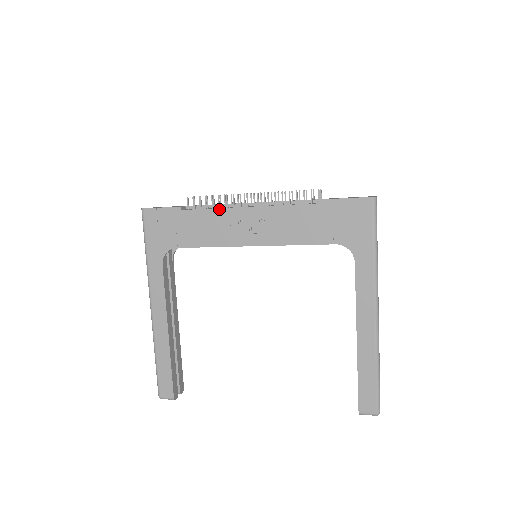
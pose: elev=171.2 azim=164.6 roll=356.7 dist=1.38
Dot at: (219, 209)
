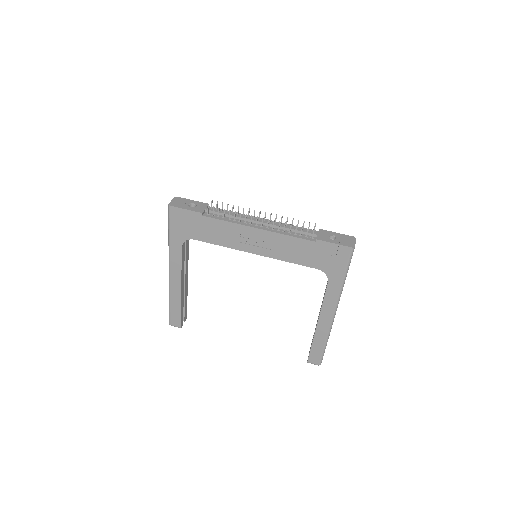
Dot at: (233, 223)
